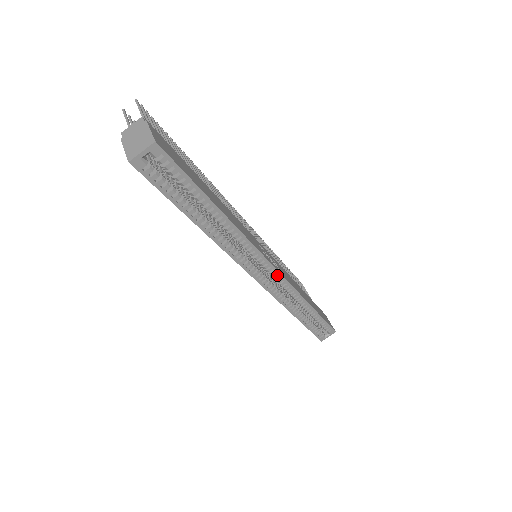
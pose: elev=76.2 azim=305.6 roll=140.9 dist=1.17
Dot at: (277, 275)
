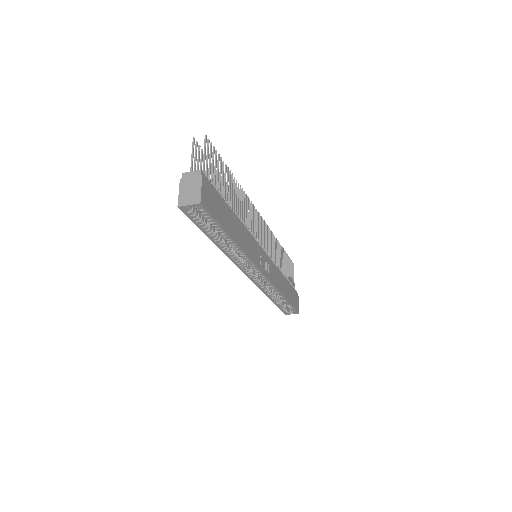
Dot at: (264, 278)
